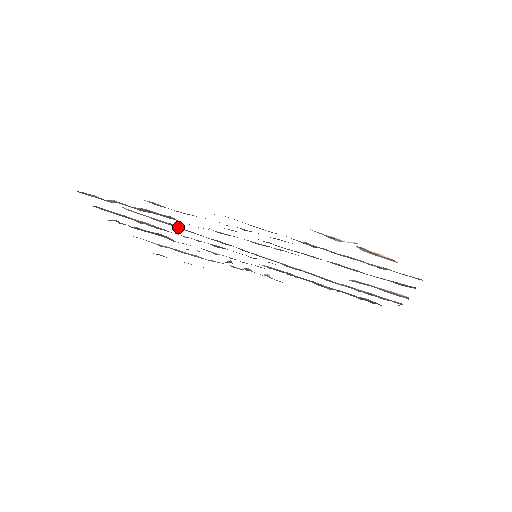
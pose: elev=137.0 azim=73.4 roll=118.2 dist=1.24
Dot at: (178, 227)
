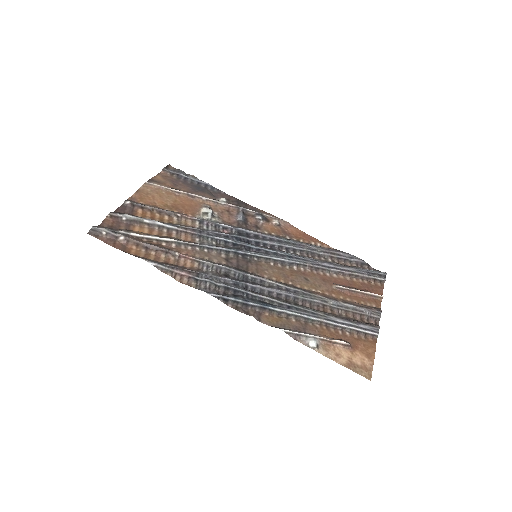
Dot at: (184, 244)
